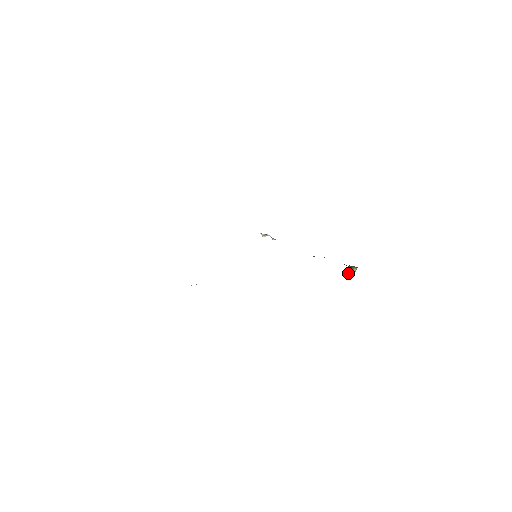
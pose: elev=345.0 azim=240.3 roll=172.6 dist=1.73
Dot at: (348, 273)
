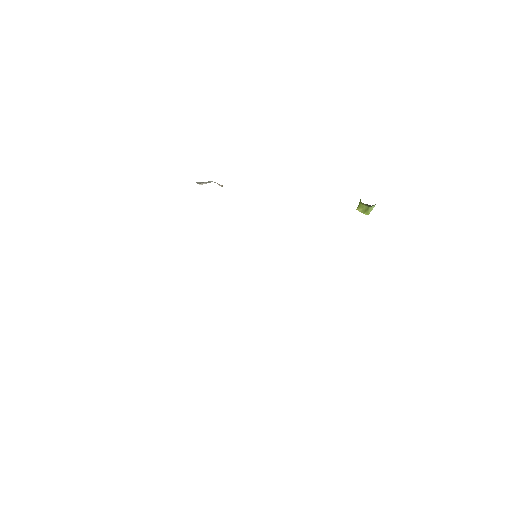
Dot at: (360, 211)
